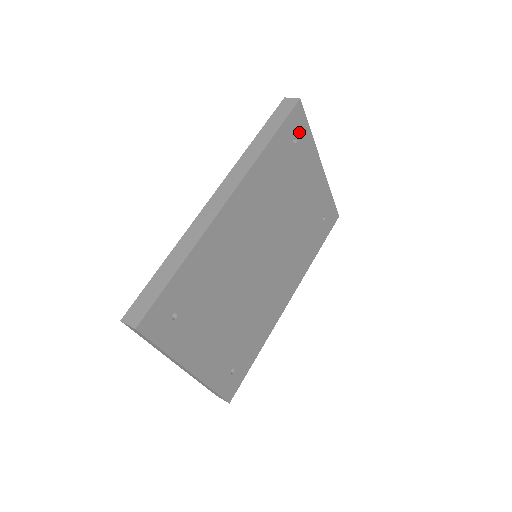
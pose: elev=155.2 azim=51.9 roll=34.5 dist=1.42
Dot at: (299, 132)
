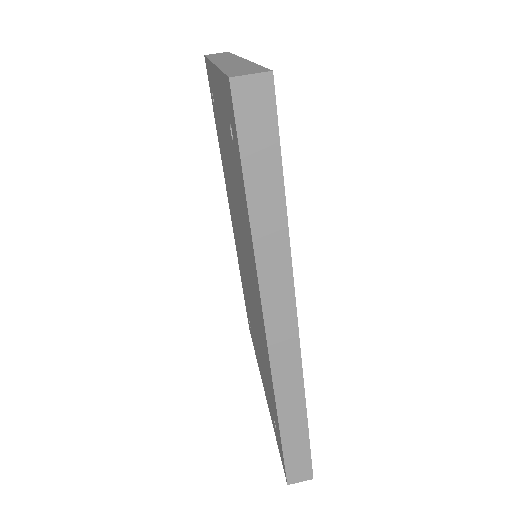
Dot at: occluded
